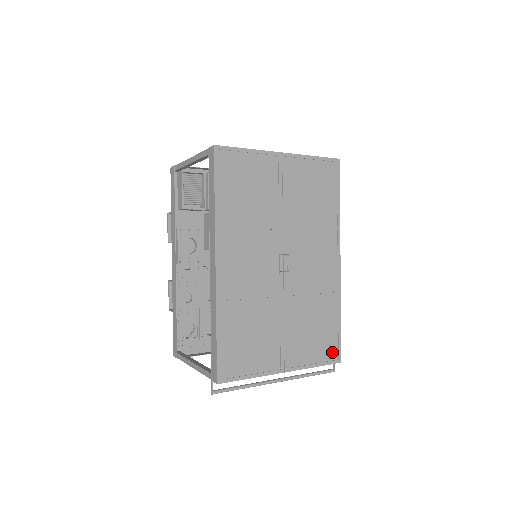
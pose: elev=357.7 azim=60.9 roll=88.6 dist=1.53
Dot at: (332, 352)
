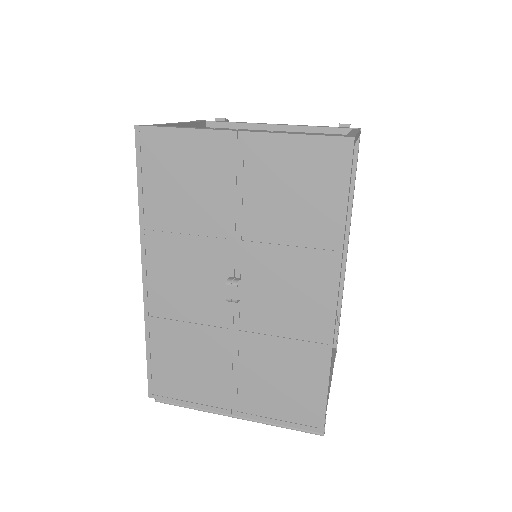
Dot at: (309, 416)
